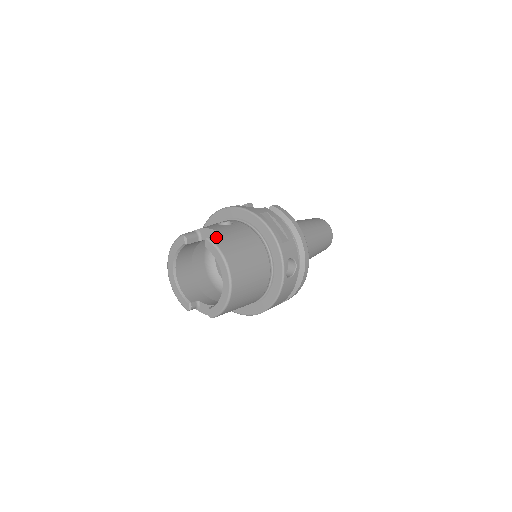
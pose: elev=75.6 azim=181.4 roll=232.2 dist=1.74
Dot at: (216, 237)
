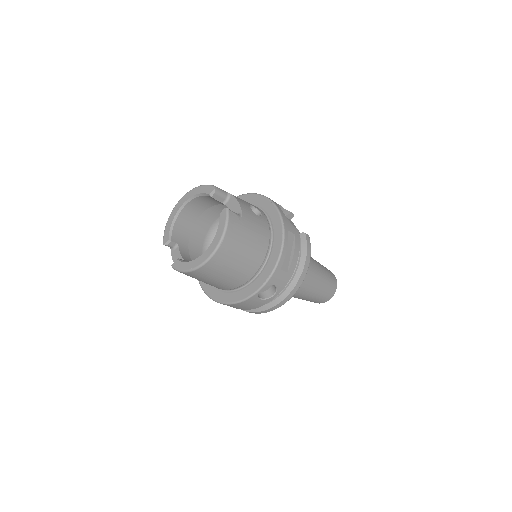
Dot at: (235, 214)
